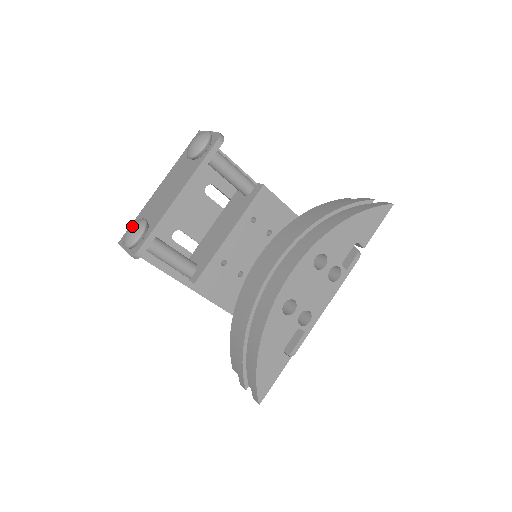
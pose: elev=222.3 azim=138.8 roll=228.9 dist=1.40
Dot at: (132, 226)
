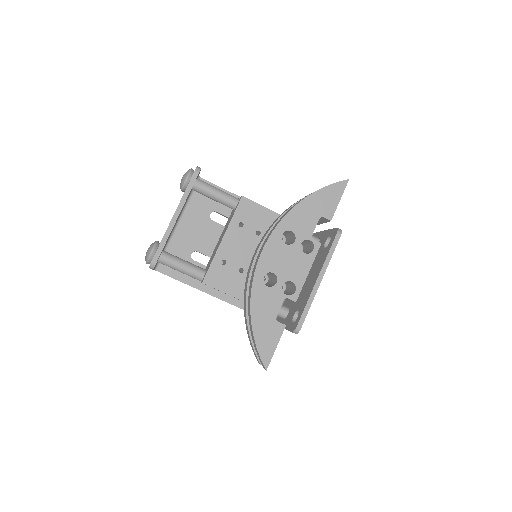
Dot at: occluded
